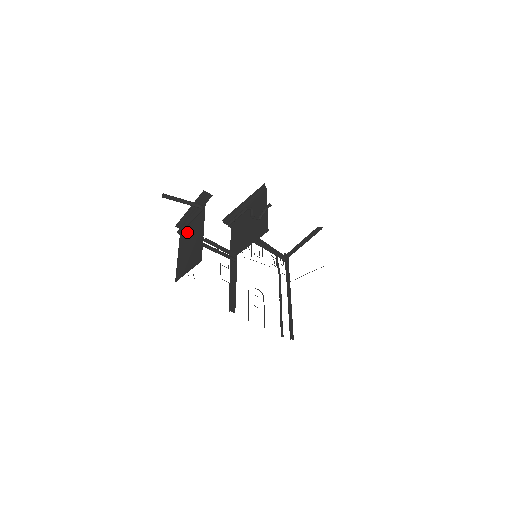
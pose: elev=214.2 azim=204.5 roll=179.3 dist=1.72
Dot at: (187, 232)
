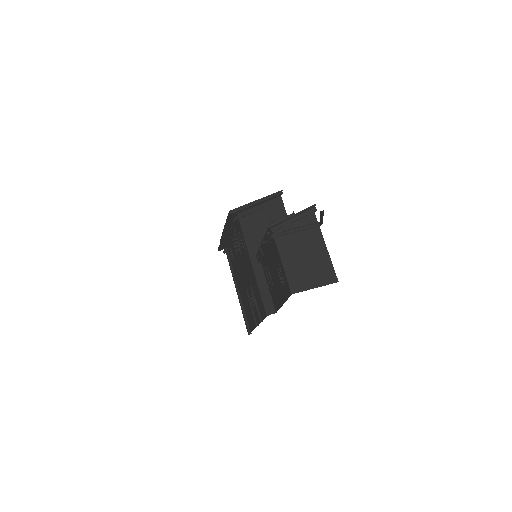
Dot at: (291, 241)
